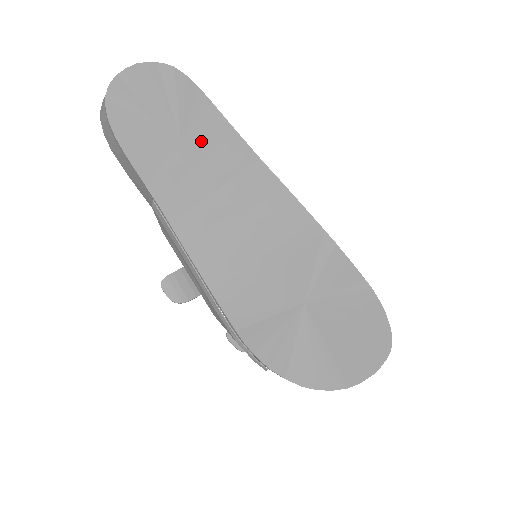
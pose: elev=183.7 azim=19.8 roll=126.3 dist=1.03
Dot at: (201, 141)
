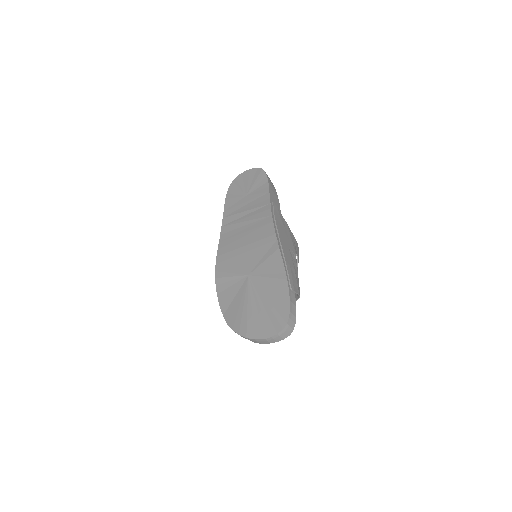
Dot at: (253, 196)
